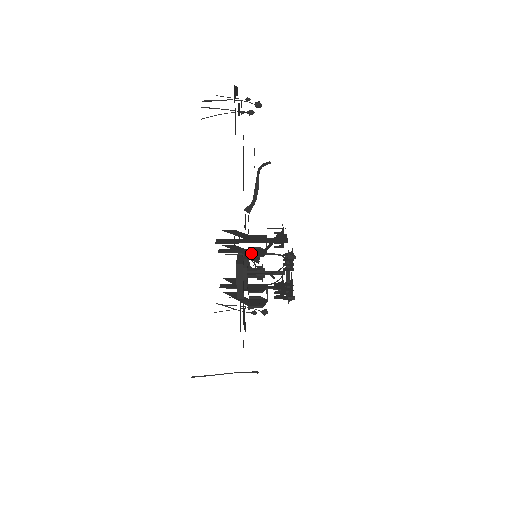
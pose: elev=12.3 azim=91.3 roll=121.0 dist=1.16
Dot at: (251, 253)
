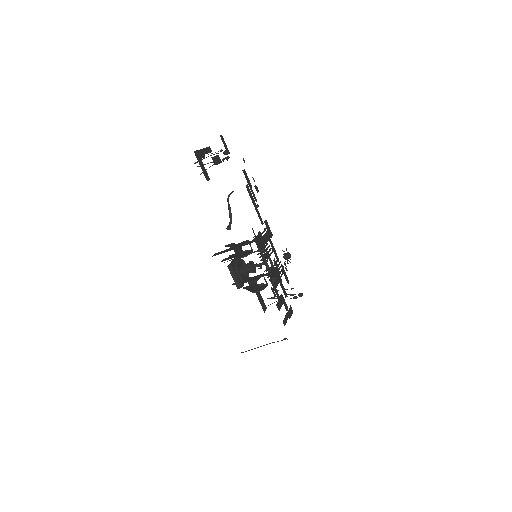
Dot at: (241, 256)
